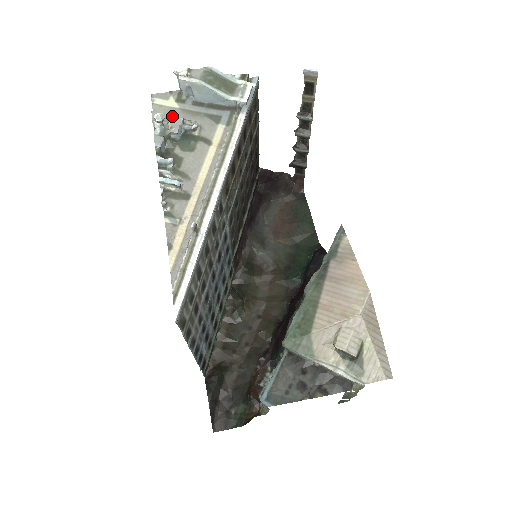
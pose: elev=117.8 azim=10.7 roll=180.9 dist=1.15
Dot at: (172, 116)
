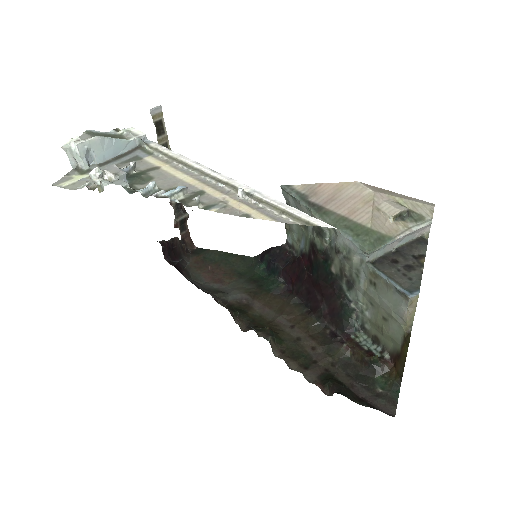
Dot at: occluded
